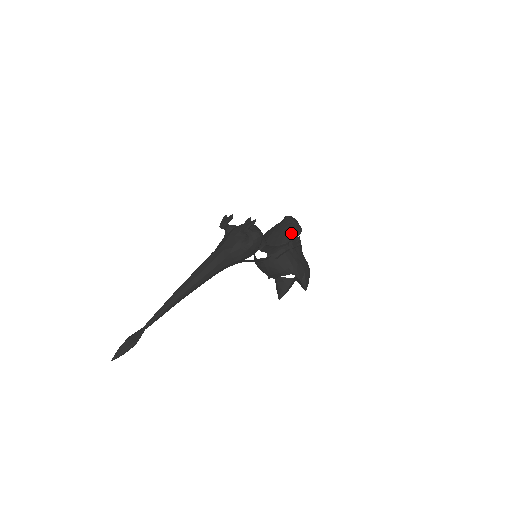
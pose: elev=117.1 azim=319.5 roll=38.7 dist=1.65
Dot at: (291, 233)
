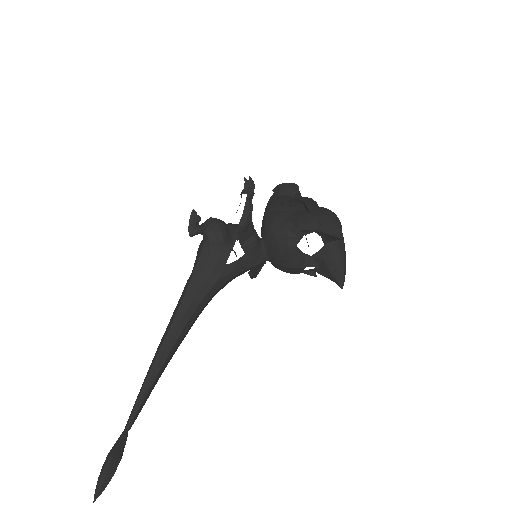
Dot at: (278, 197)
